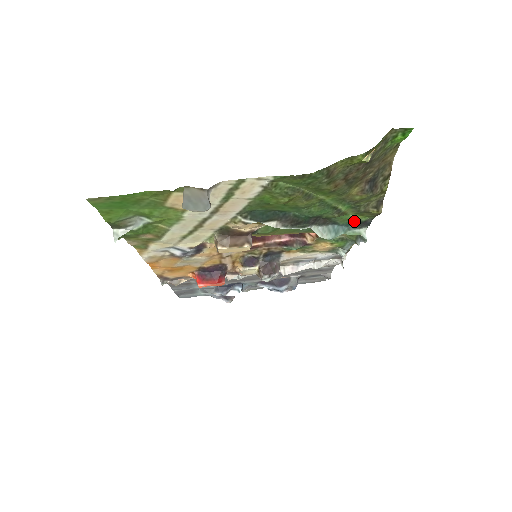
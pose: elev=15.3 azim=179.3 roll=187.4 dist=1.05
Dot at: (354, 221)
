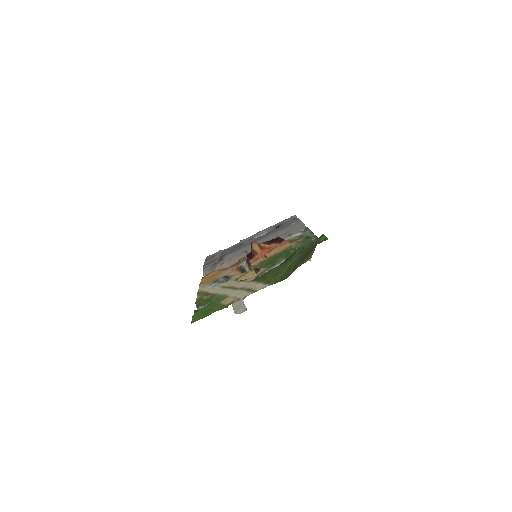
Dot at: (308, 243)
